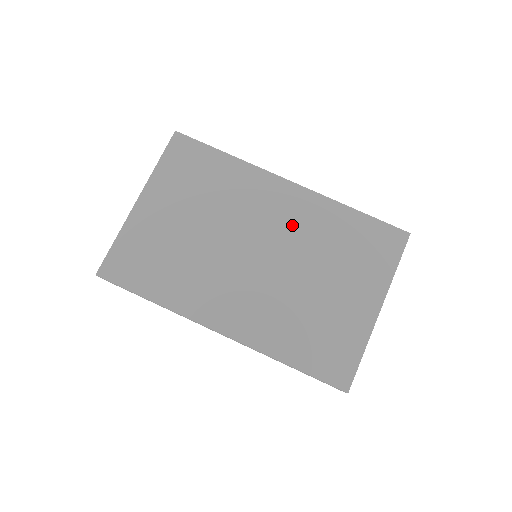
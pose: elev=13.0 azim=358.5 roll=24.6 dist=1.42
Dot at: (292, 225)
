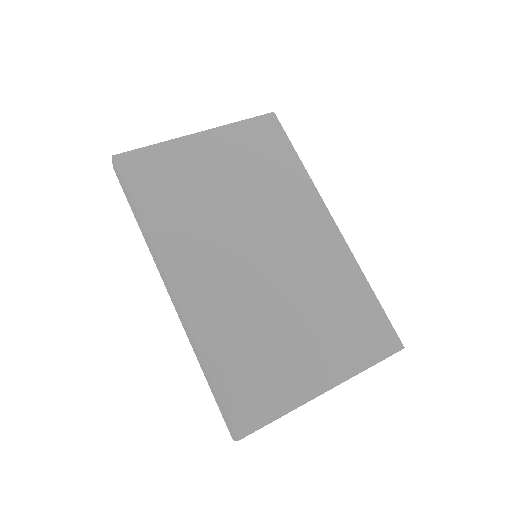
Dot at: (308, 256)
